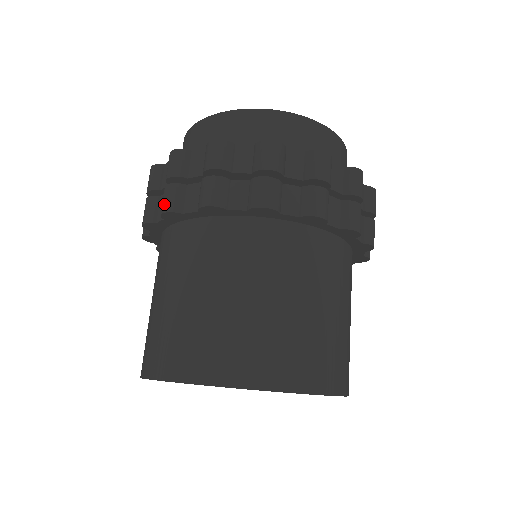
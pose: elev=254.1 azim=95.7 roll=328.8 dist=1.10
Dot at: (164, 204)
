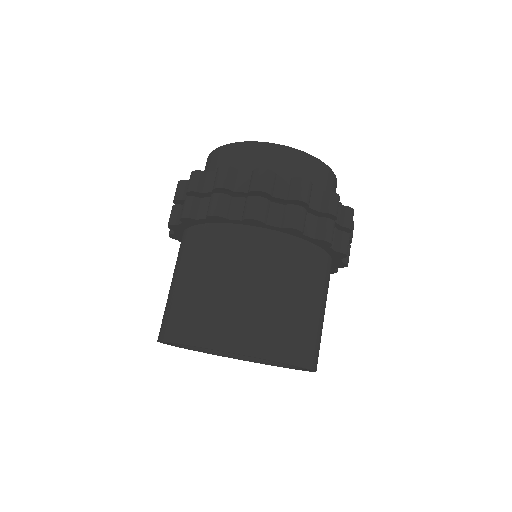
Dot at: (183, 211)
